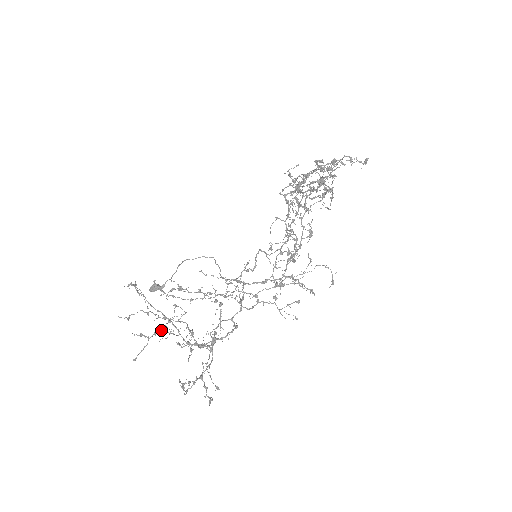
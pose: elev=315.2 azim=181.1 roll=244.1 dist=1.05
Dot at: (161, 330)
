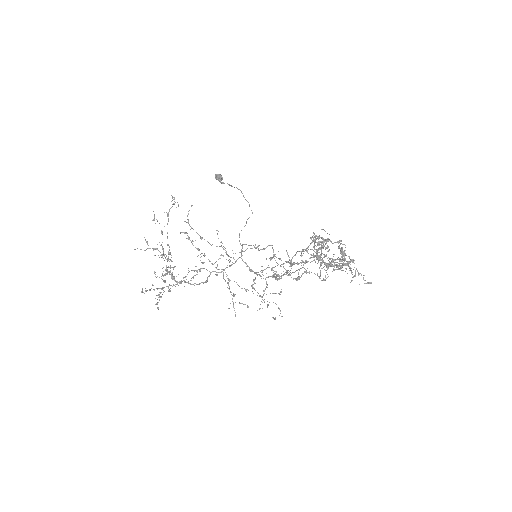
Dot at: occluded
